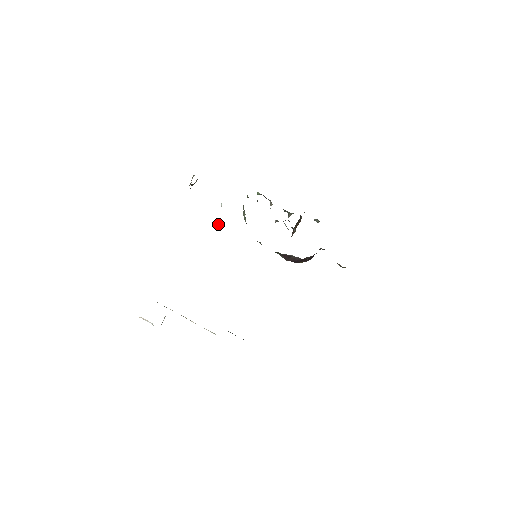
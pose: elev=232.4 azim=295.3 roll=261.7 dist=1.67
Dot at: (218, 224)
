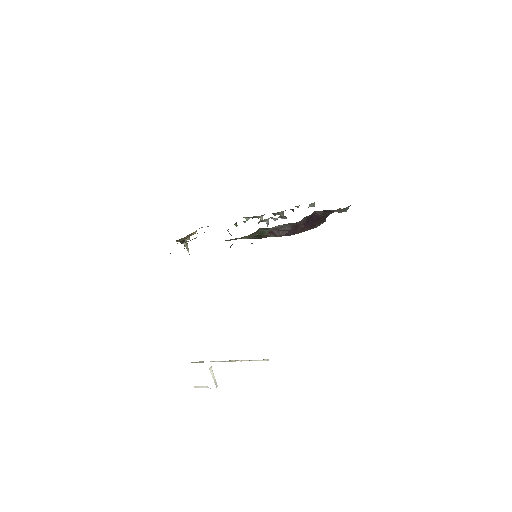
Dot at: occluded
